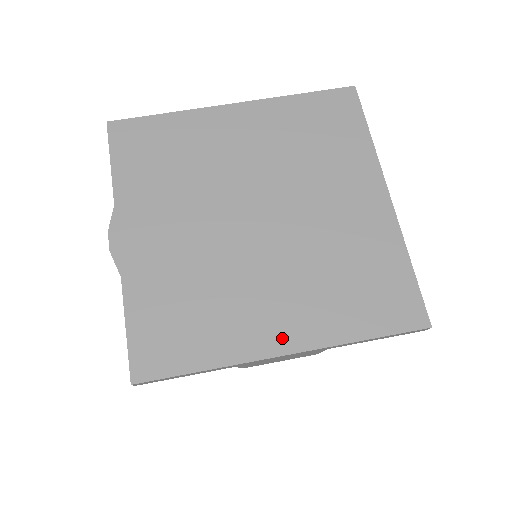
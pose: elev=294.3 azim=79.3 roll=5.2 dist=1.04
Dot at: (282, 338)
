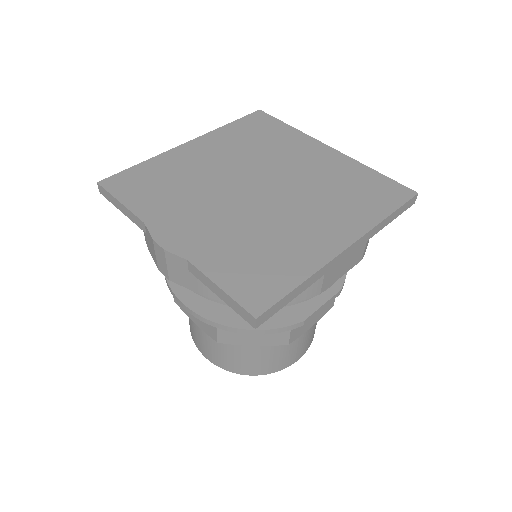
Dot at: (338, 239)
